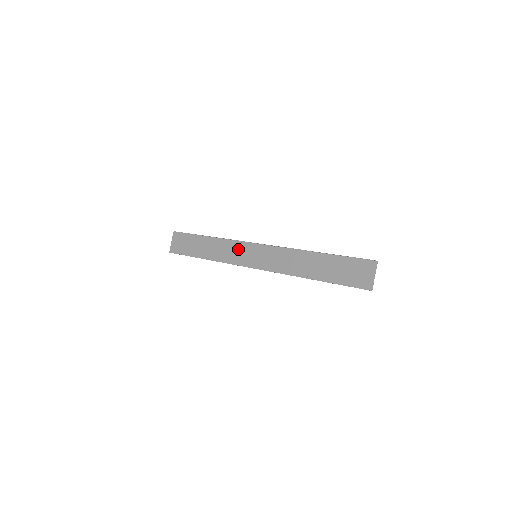
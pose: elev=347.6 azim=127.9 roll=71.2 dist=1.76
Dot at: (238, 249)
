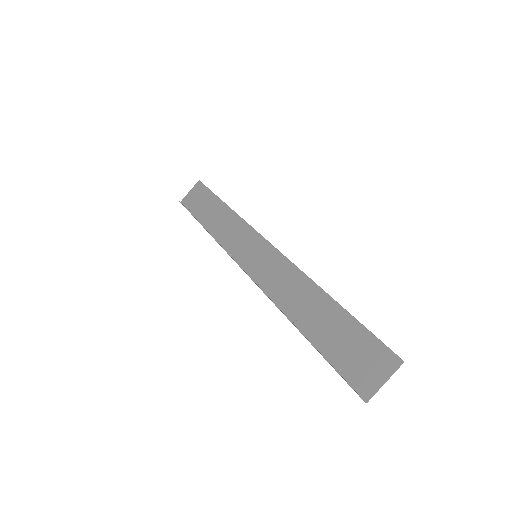
Dot at: (243, 236)
